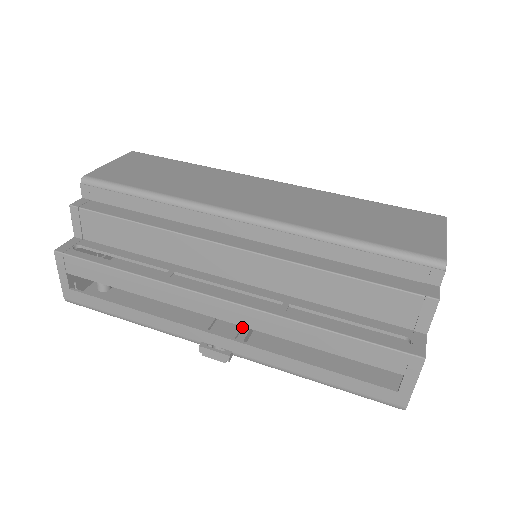
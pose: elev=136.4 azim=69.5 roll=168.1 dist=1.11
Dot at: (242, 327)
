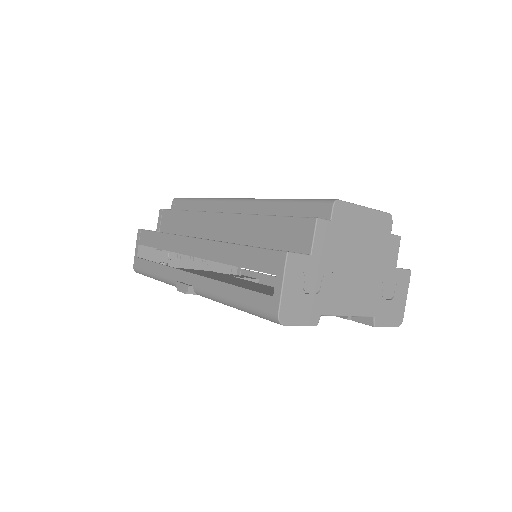
Dot at: occluded
